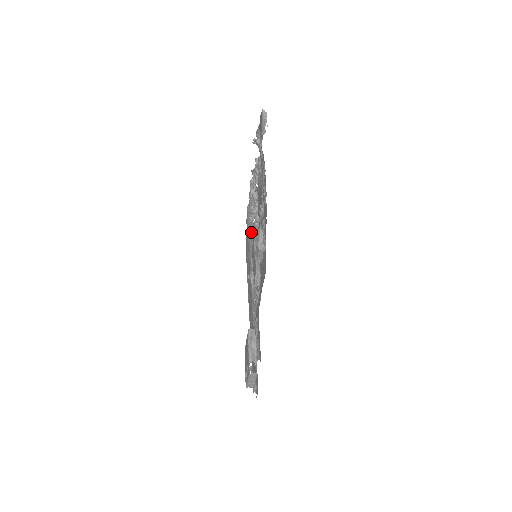
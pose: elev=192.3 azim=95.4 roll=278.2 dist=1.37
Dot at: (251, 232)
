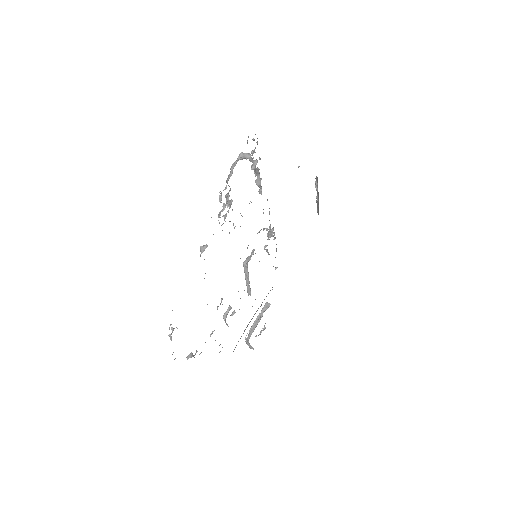
Dot at: occluded
